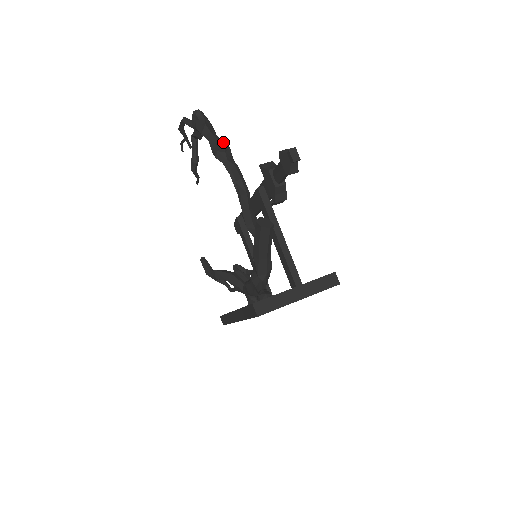
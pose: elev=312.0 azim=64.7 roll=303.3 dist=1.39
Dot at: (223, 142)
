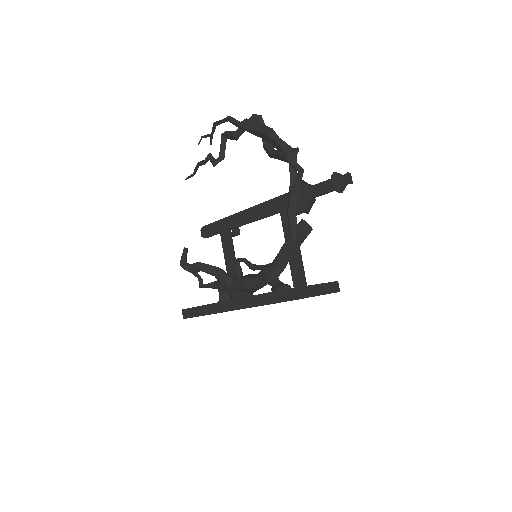
Dot at: (298, 148)
